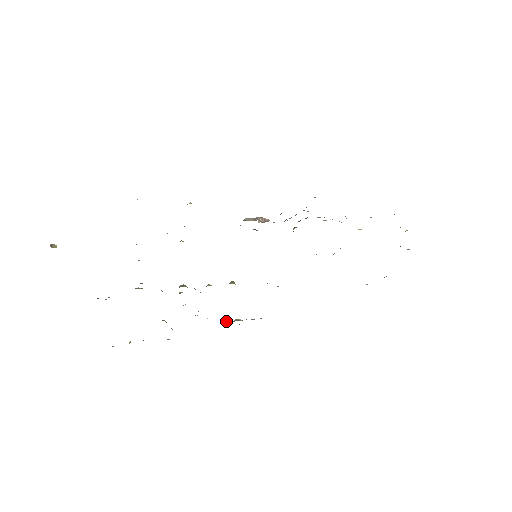
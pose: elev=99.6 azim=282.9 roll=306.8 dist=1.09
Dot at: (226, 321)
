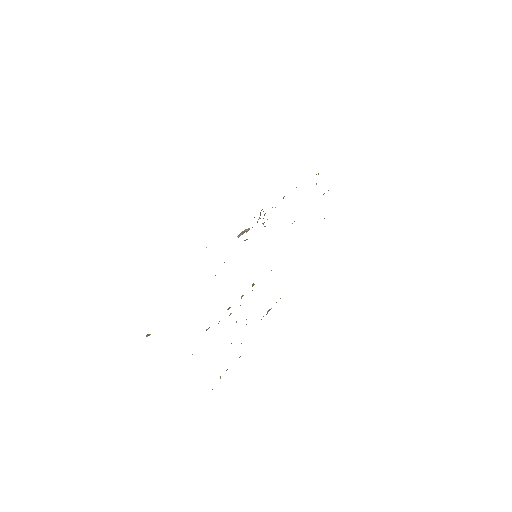
Dot at: (263, 316)
